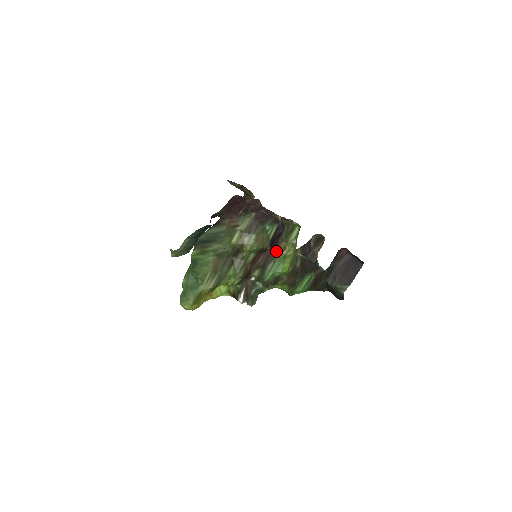
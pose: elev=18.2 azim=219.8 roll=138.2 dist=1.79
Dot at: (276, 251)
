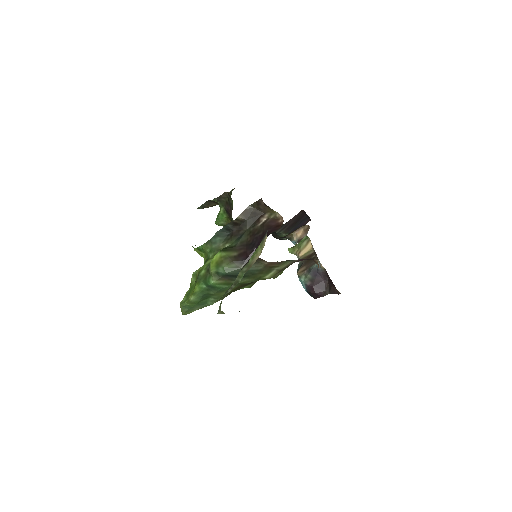
Dot at: occluded
